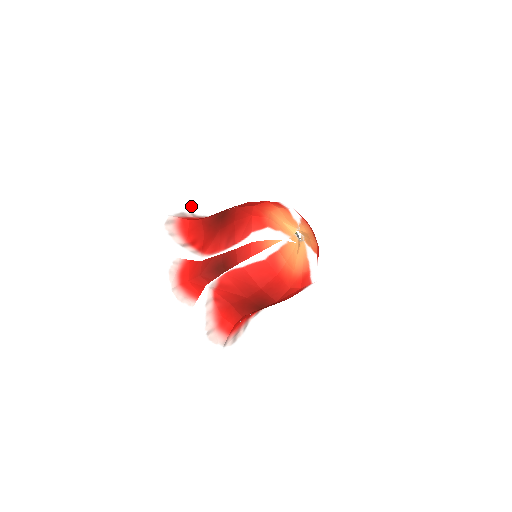
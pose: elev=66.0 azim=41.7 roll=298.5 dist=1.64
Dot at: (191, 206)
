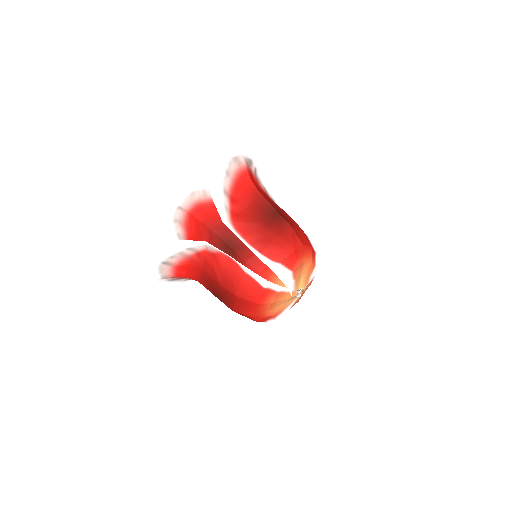
Dot at: (261, 159)
